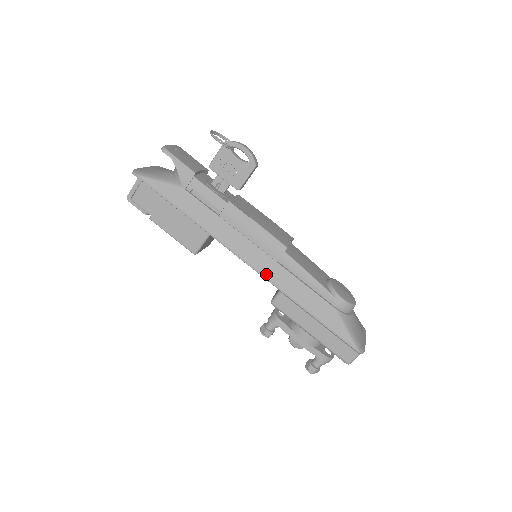
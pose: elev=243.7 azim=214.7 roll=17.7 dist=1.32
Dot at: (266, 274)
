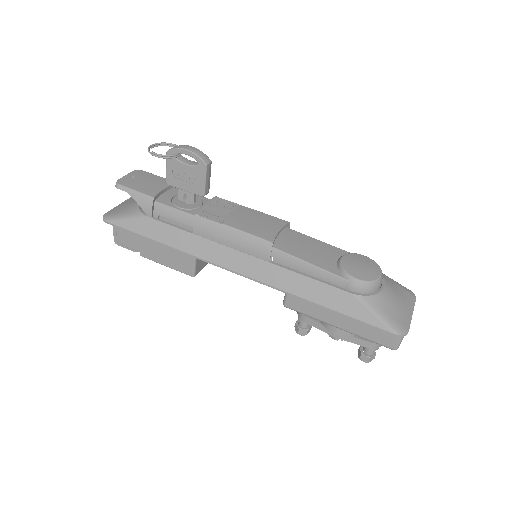
Dot at: (262, 279)
